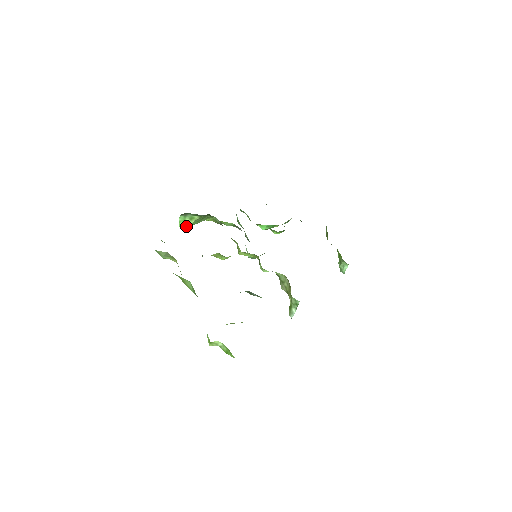
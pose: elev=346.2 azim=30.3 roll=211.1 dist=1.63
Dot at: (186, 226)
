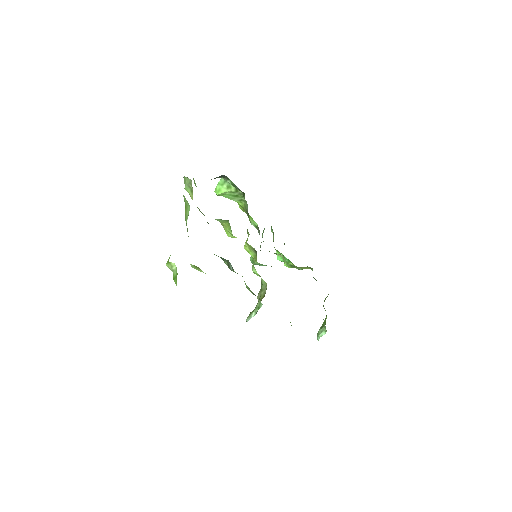
Dot at: (221, 191)
